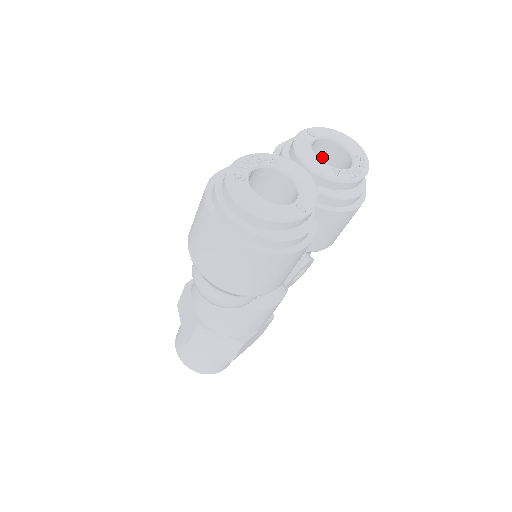
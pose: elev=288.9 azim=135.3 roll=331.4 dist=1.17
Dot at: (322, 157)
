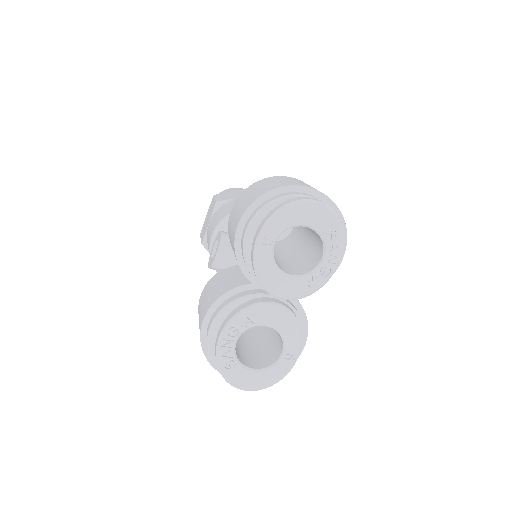
Dot at: occluded
